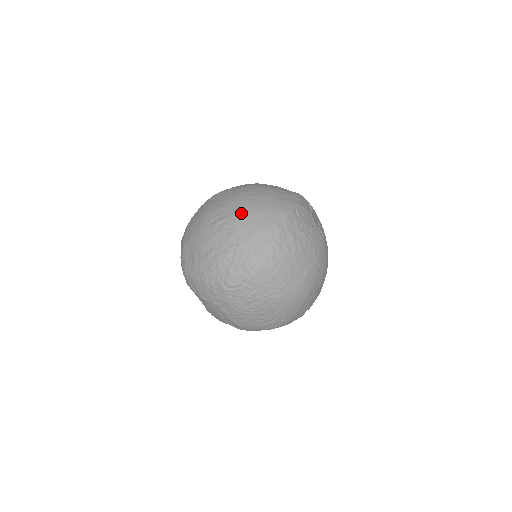
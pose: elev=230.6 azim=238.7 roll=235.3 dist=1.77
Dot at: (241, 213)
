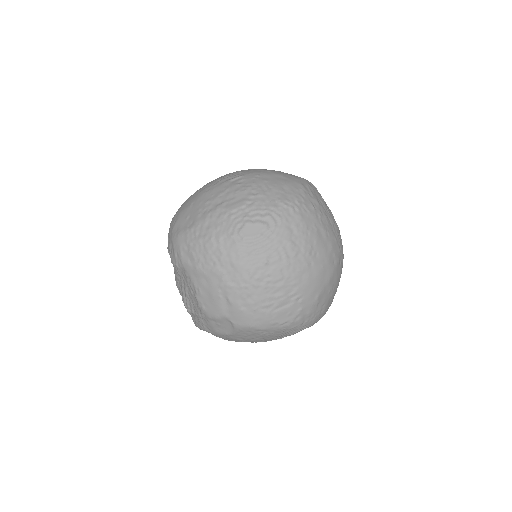
Dot at: (258, 172)
